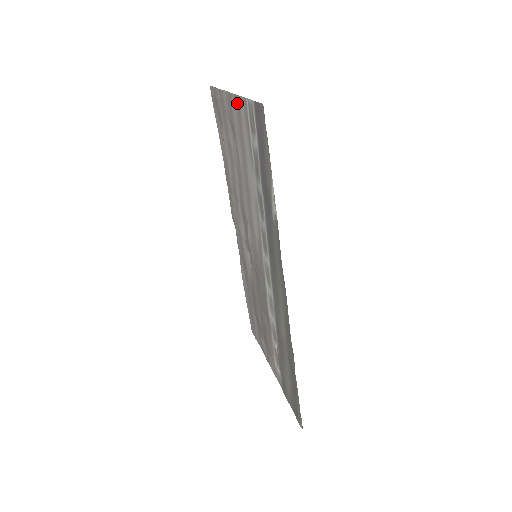
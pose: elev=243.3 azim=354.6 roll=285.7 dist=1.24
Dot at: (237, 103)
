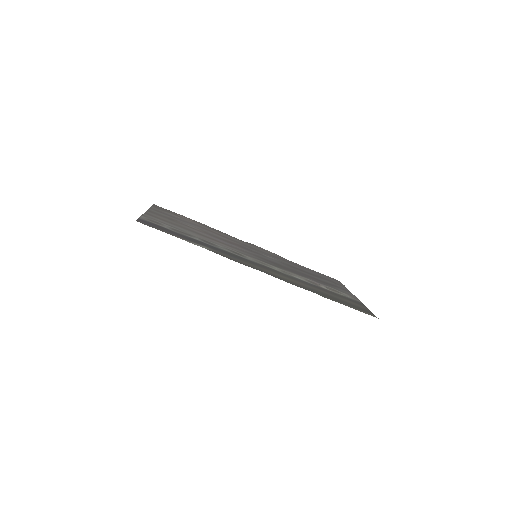
Dot at: (150, 215)
